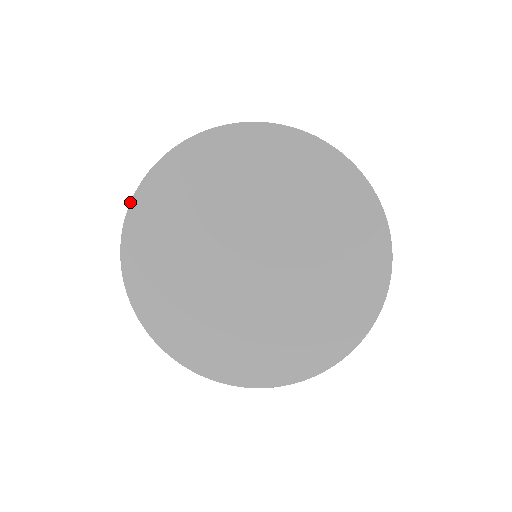
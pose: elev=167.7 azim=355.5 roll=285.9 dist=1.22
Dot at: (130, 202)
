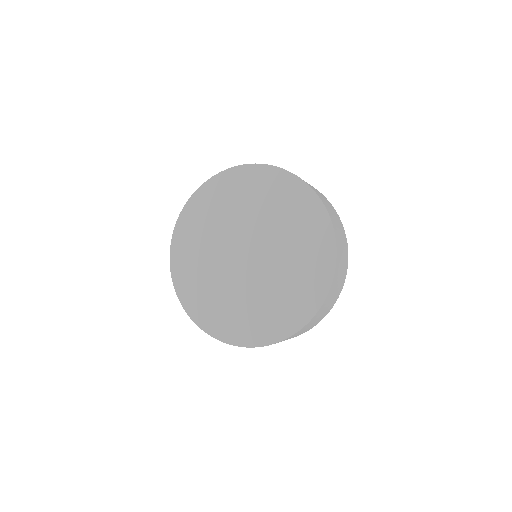
Dot at: occluded
